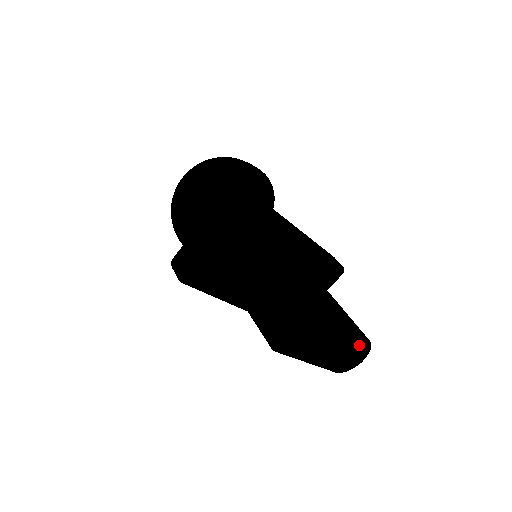
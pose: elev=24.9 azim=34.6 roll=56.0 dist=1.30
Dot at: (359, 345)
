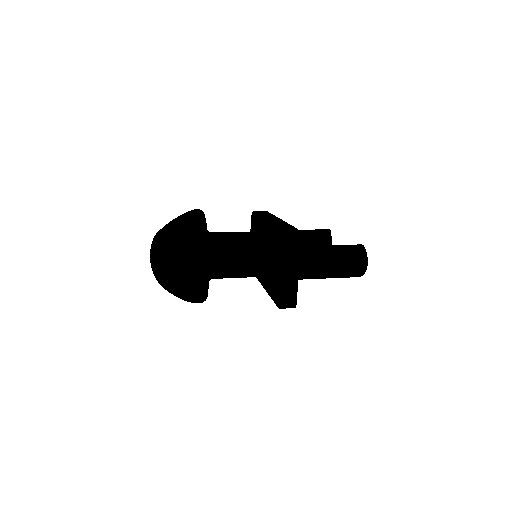
Dot at: (326, 236)
